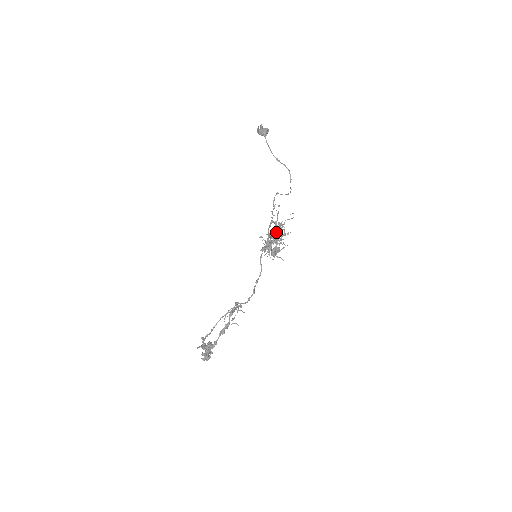
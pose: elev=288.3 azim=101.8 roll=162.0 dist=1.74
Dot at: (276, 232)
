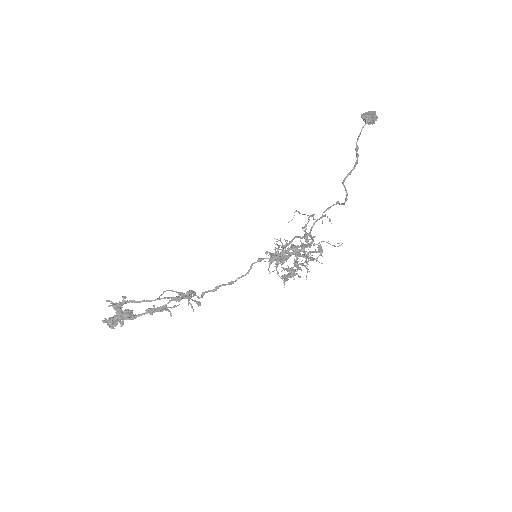
Dot at: (301, 245)
